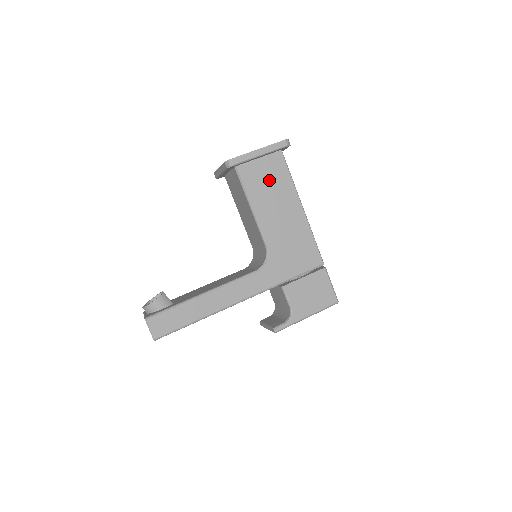
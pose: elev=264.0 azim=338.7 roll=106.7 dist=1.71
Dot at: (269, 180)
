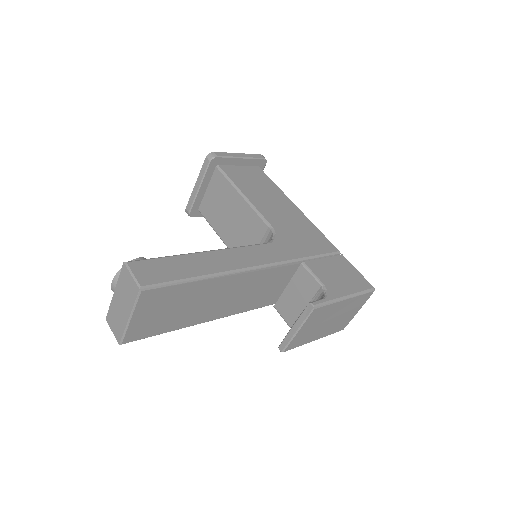
Dot at: (254, 181)
